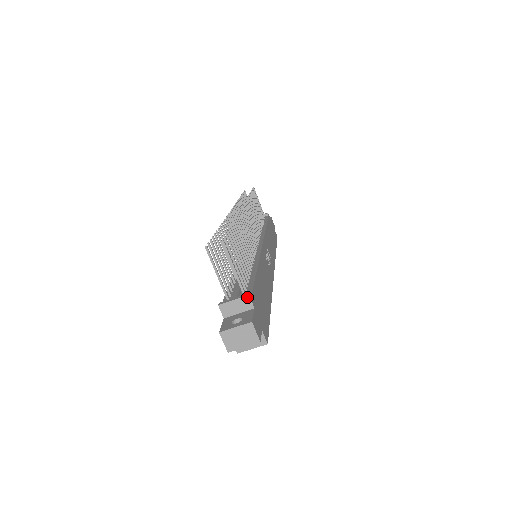
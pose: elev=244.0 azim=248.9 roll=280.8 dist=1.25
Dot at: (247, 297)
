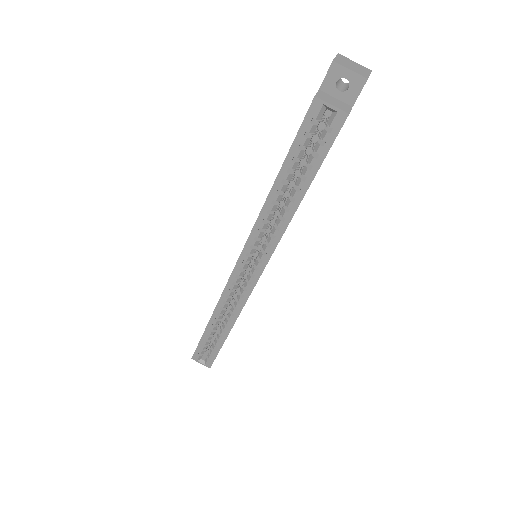
Dot at: occluded
